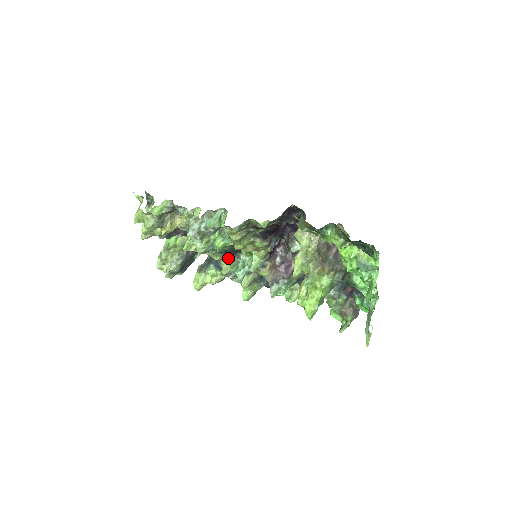
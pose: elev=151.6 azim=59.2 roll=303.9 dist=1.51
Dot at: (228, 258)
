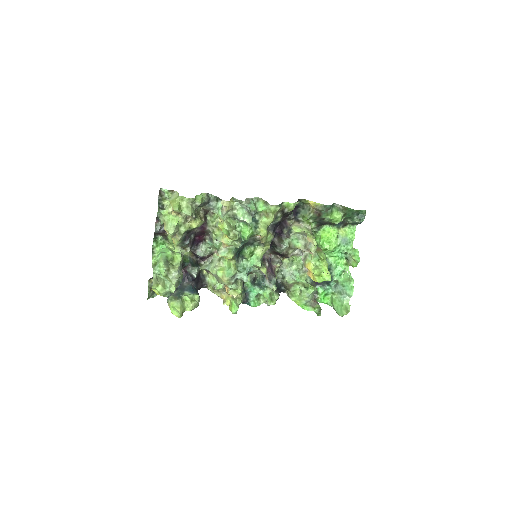
Dot at: (236, 259)
